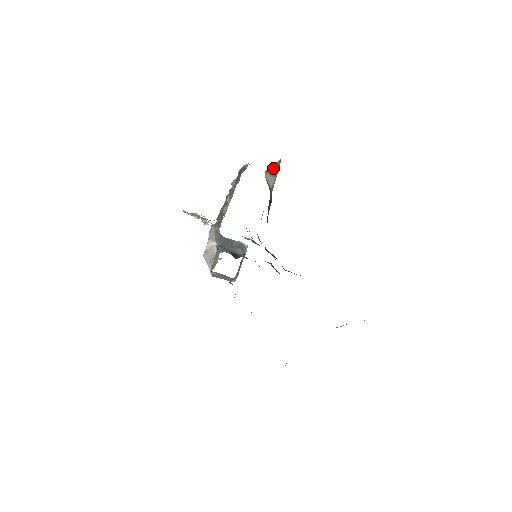
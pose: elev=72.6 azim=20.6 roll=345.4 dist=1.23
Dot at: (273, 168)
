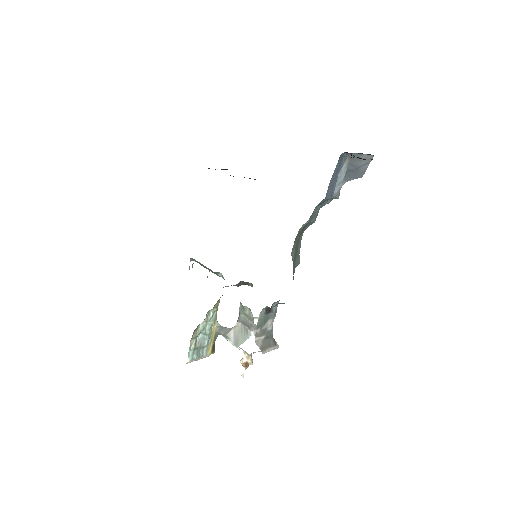
Dot at: occluded
